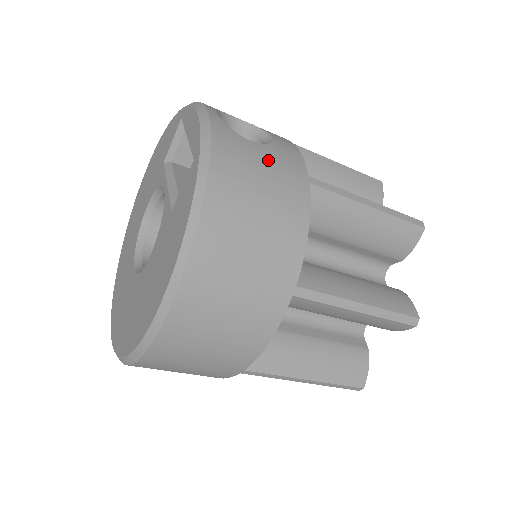
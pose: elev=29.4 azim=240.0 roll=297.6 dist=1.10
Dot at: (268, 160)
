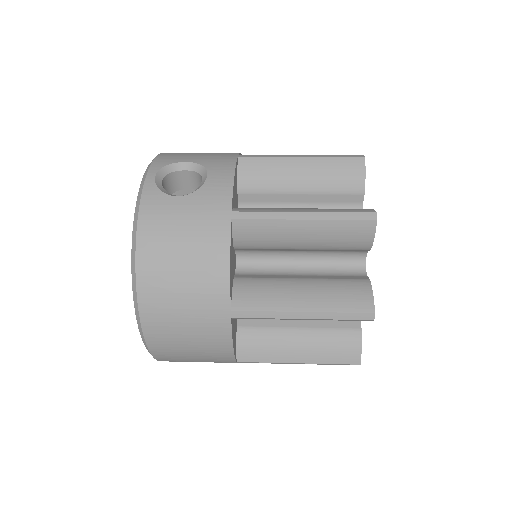
Dot at: (190, 211)
